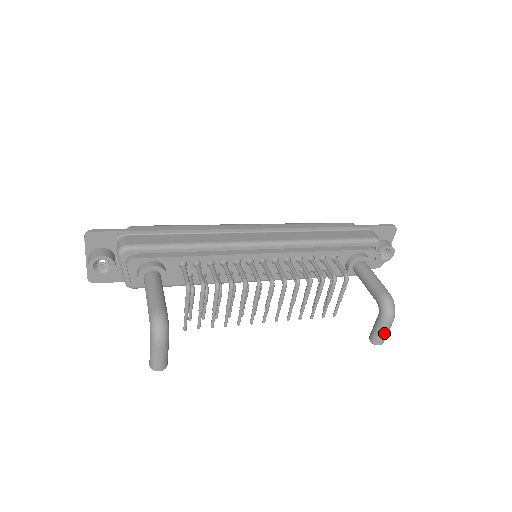
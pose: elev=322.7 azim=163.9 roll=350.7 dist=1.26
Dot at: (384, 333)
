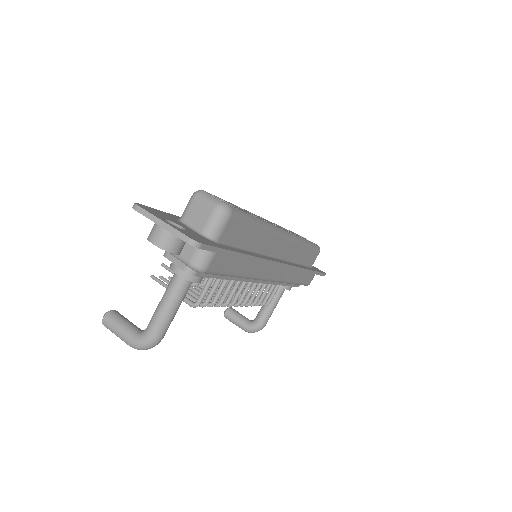
Dot at: (235, 324)
